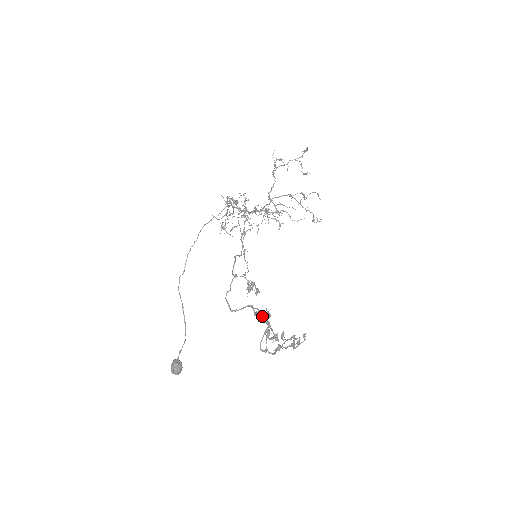
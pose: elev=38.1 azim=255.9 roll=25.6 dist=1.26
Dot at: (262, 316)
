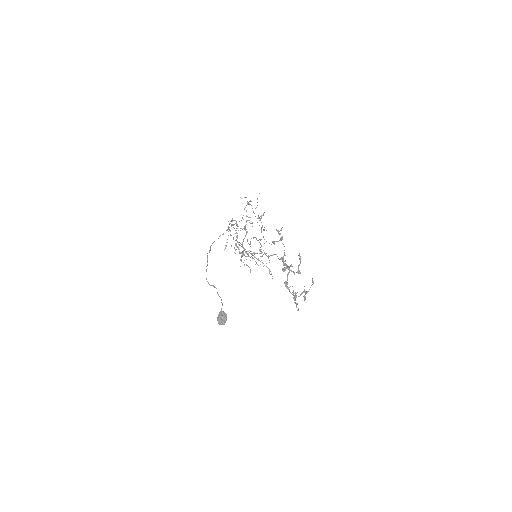
Dot at: (284, 264)
